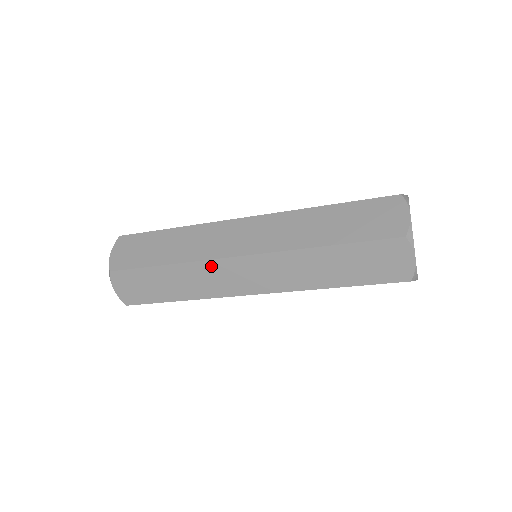
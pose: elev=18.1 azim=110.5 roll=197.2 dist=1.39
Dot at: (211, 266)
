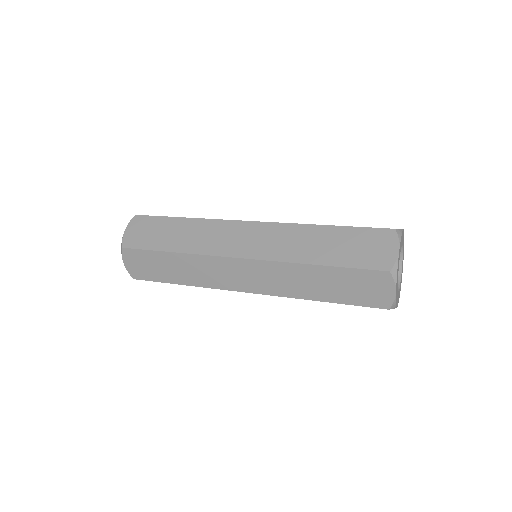
Dot at: (213, 261)
